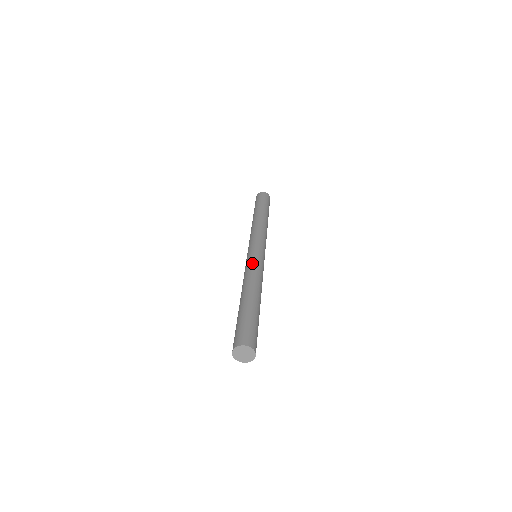
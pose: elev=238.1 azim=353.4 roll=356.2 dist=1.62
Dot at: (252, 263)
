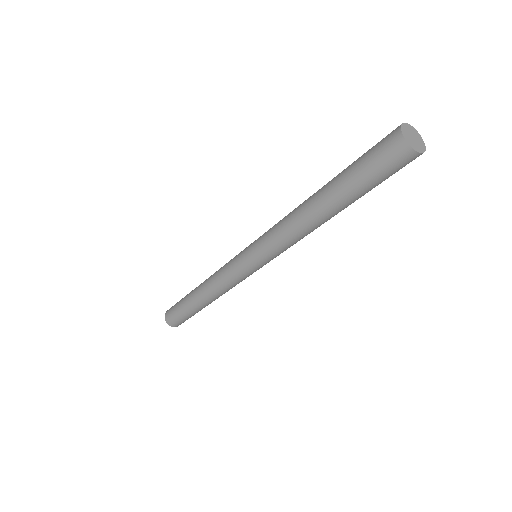
Dot at: occluded
